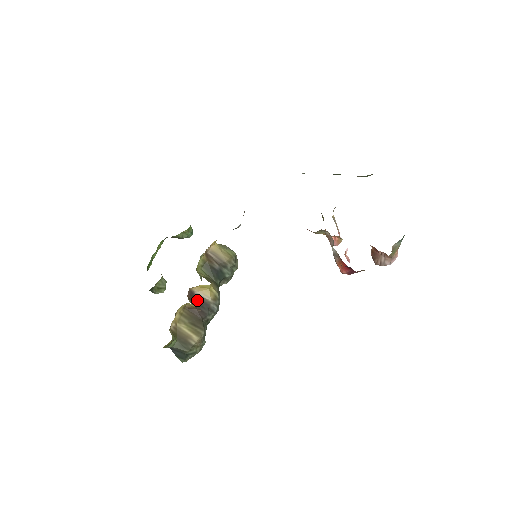
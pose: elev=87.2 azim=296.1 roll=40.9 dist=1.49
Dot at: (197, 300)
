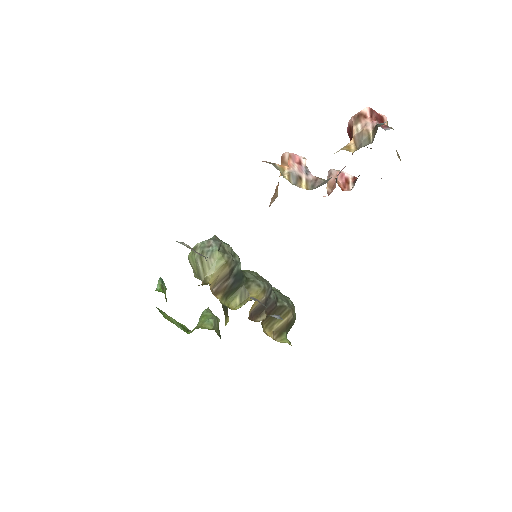
Dot at: (259, 310)
